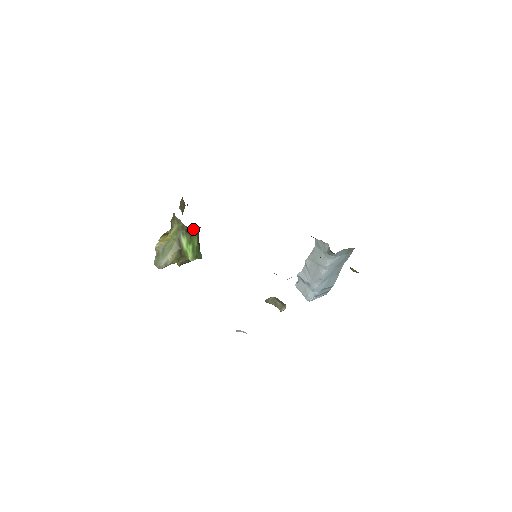
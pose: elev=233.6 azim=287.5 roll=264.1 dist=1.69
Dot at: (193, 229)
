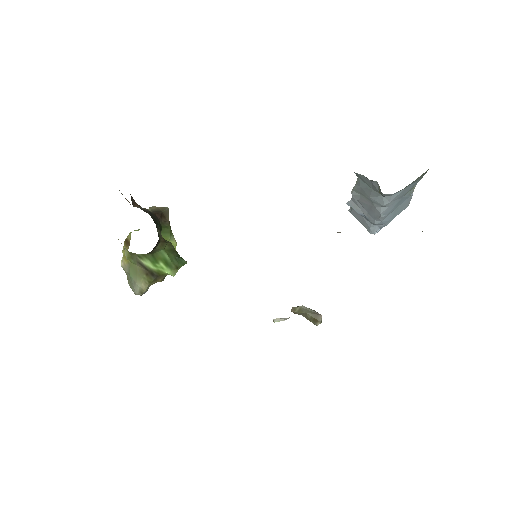
Dot at: occluded
